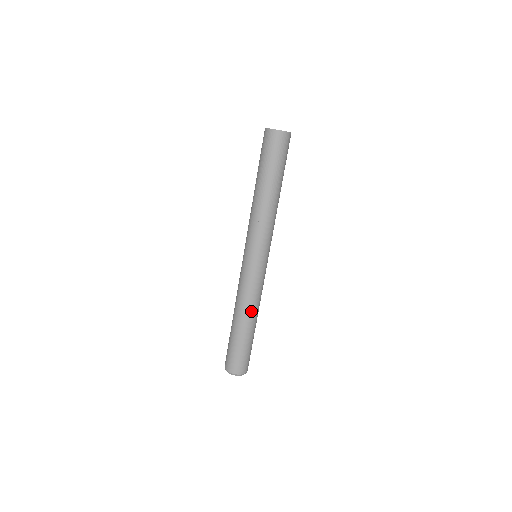
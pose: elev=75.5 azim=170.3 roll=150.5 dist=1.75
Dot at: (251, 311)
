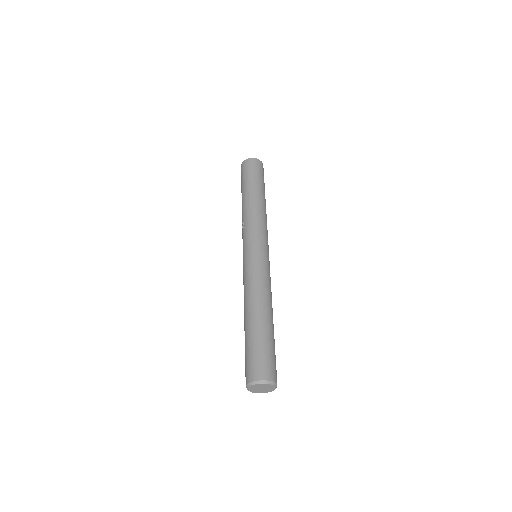
Dot at: (252, 300)
